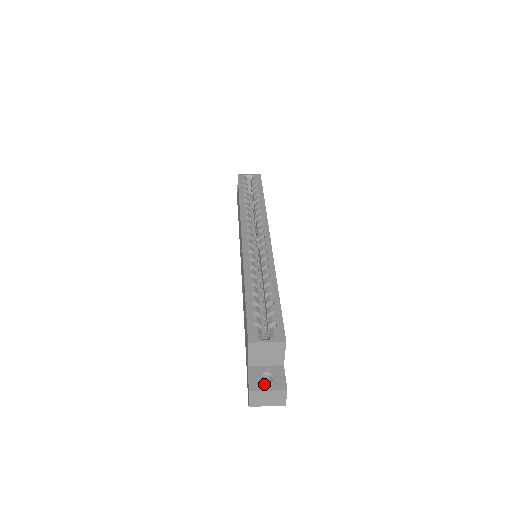
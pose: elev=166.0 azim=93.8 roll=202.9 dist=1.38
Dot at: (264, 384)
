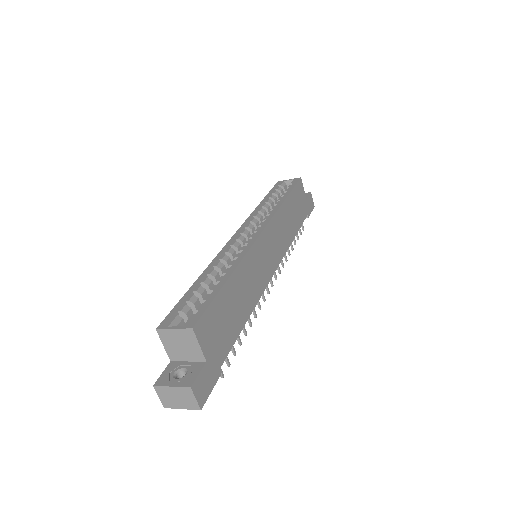
Dot at: (172, 380)
